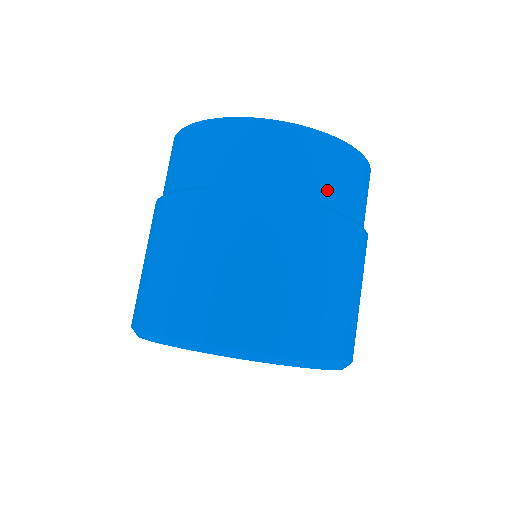
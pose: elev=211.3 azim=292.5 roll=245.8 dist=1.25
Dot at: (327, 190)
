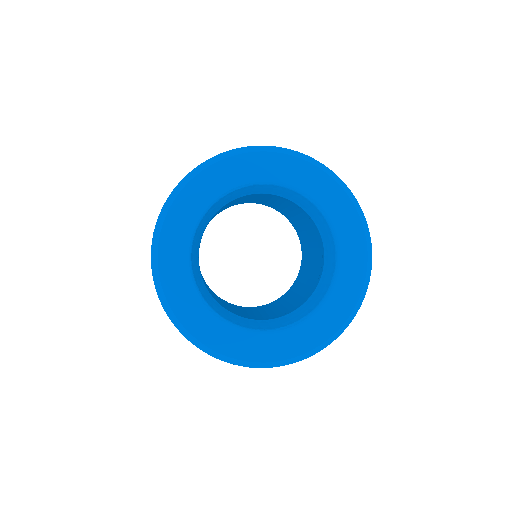
Dot at: occluded
